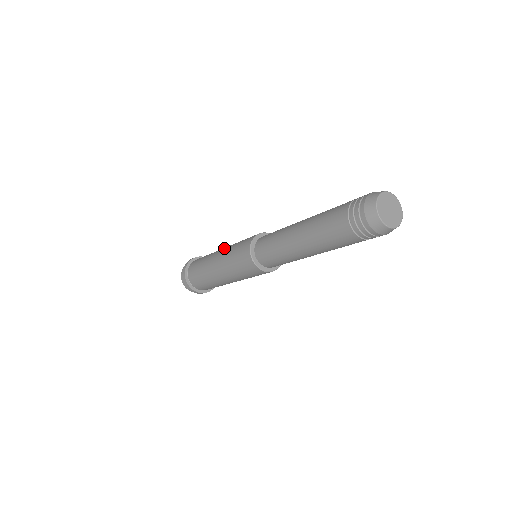
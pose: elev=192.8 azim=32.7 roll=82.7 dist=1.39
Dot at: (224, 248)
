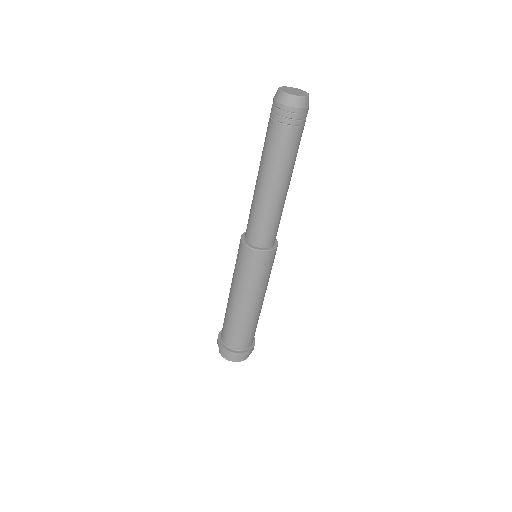
Dot at: (231, 283)
